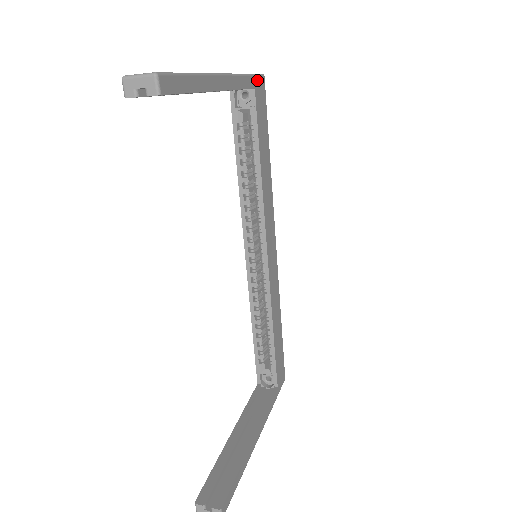
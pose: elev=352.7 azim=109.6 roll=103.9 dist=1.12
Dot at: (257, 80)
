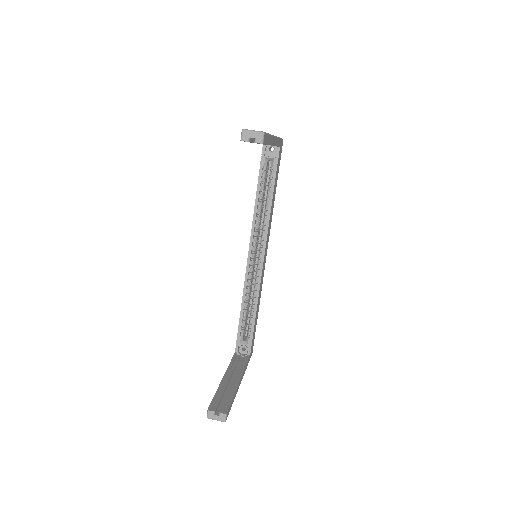
Dot at: (281, 142)
